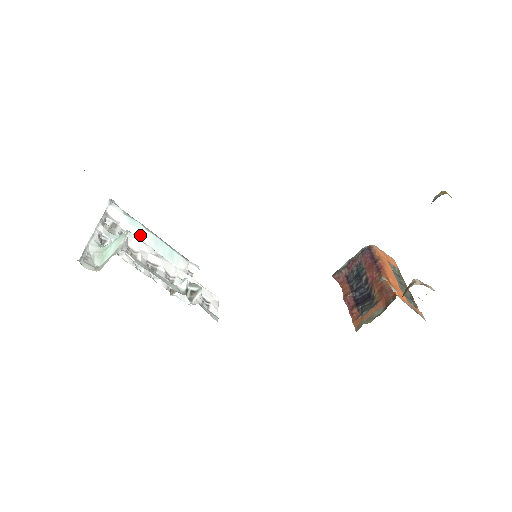
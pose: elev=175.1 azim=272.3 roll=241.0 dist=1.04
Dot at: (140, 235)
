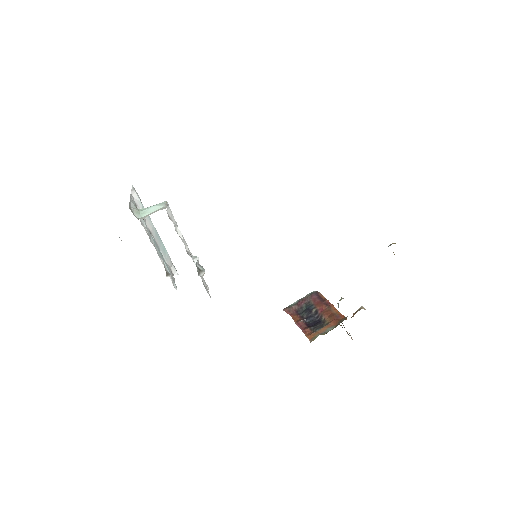
Dot at: (148, 223)
